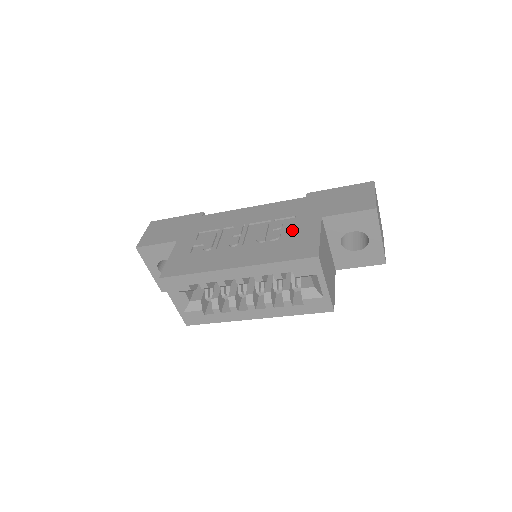
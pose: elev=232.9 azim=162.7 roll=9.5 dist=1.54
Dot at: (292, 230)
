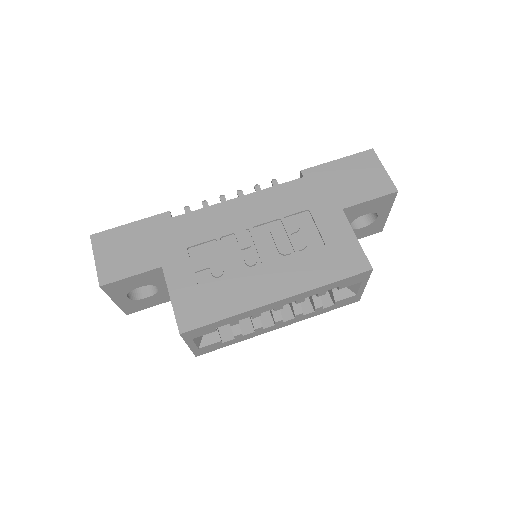
Dot at: (316, 231)
